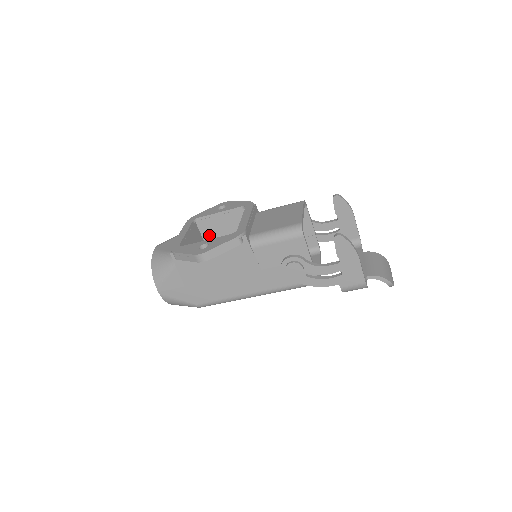
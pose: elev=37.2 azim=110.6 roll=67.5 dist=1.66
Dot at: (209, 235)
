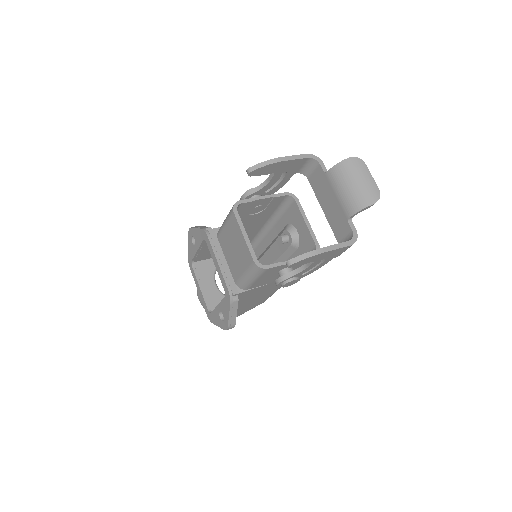
Dot at: occluded
